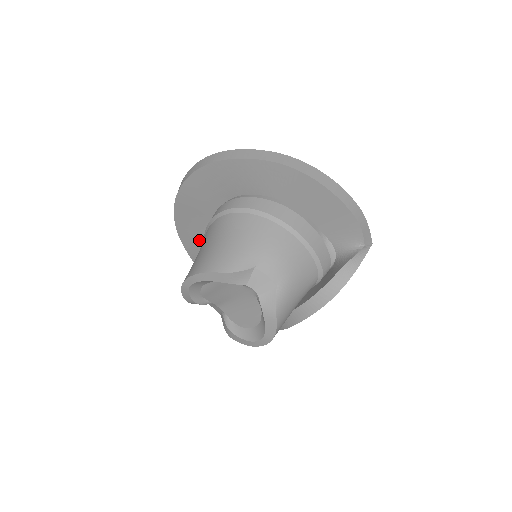
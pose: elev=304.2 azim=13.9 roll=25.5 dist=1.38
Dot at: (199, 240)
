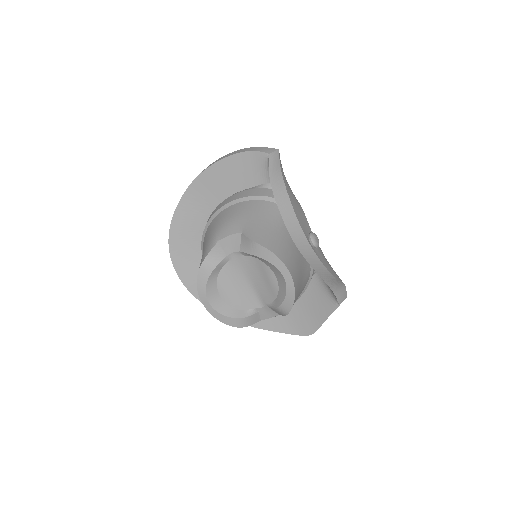
Dot at: occluded
